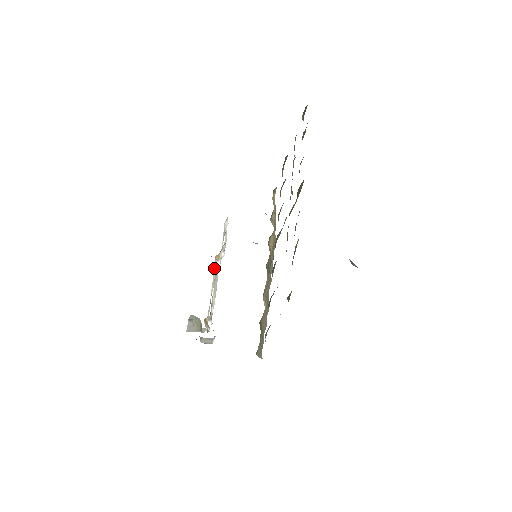
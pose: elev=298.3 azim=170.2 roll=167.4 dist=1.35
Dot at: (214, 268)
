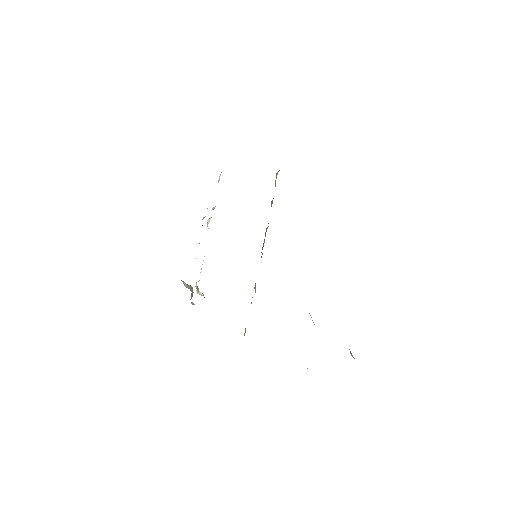
Dot at: occluded
